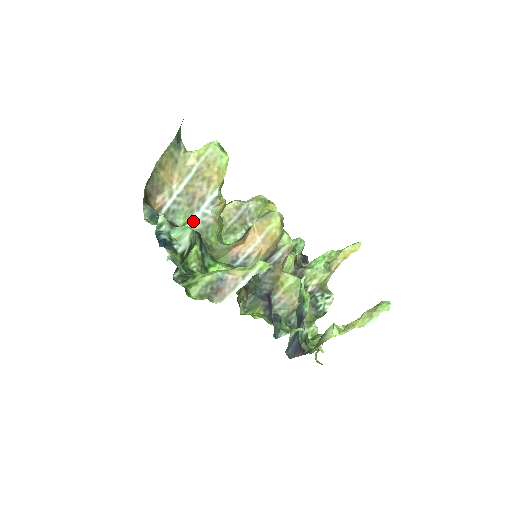
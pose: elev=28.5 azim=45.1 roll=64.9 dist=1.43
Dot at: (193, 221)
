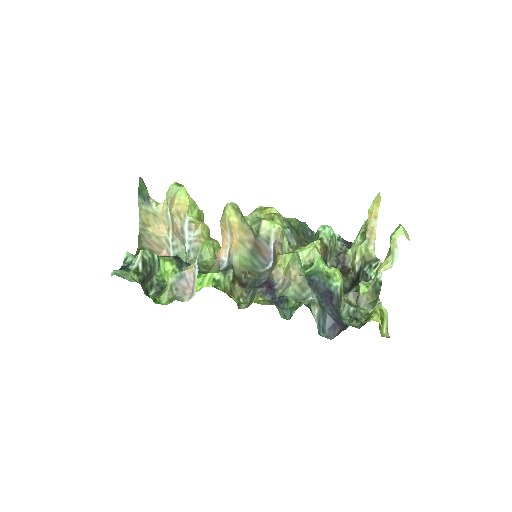
Dot at: (187, 253)
